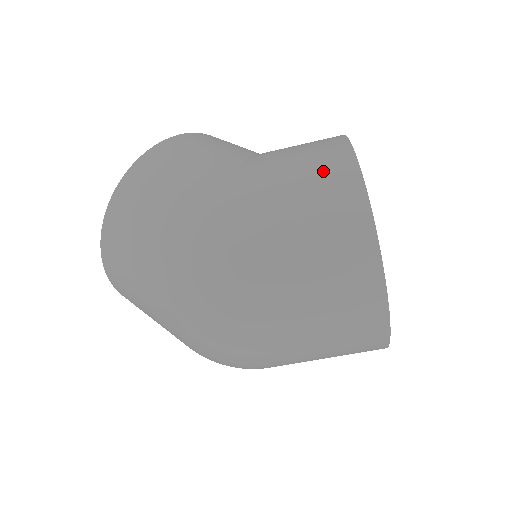
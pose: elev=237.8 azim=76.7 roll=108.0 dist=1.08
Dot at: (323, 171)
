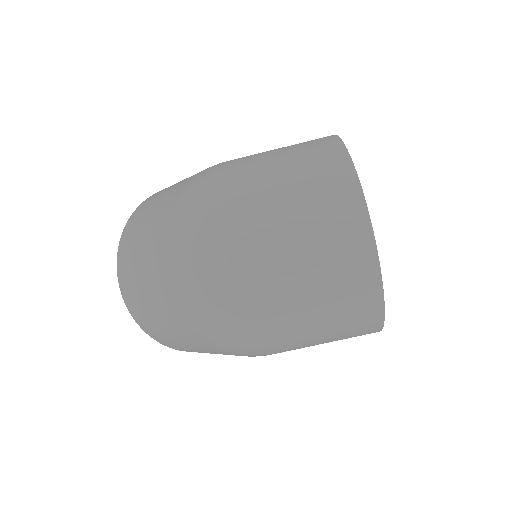
Dot at: occluded
